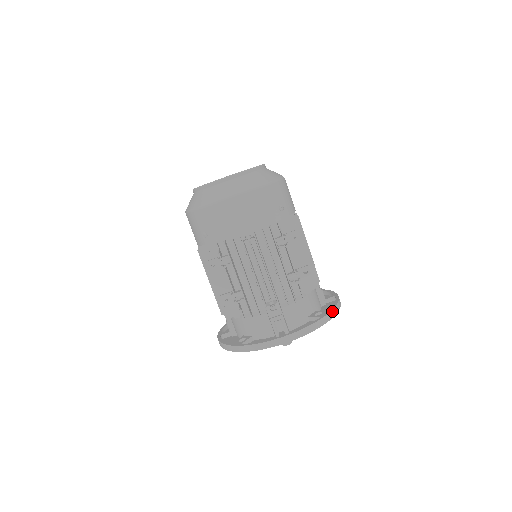
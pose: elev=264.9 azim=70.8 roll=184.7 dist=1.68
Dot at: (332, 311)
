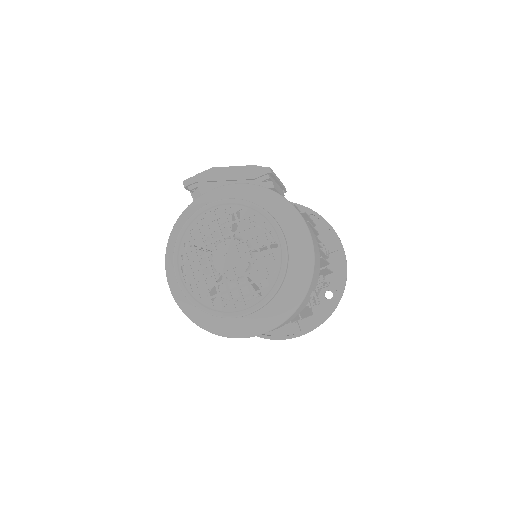
Dot at: occluded
